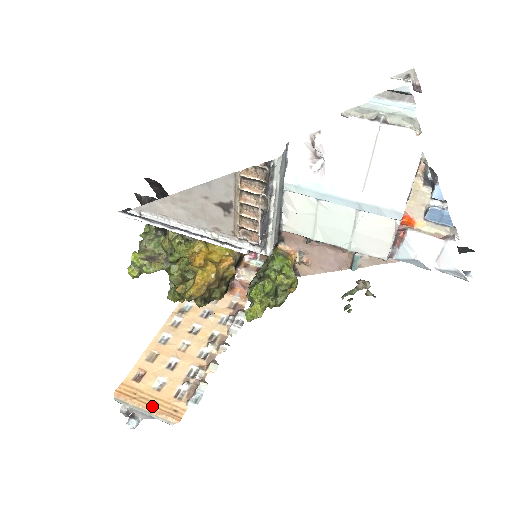
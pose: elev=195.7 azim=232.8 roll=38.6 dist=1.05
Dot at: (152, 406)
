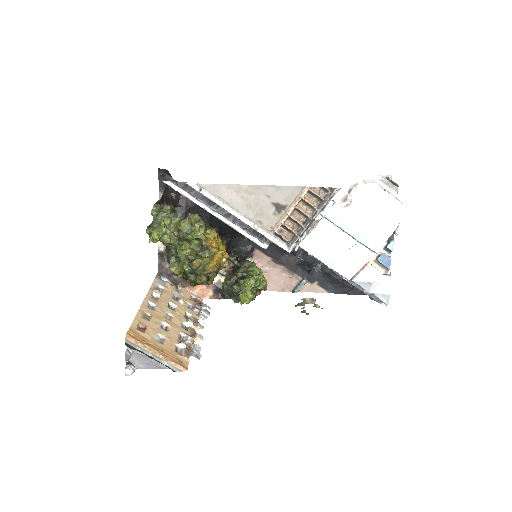
Dot at: (162, 353)
